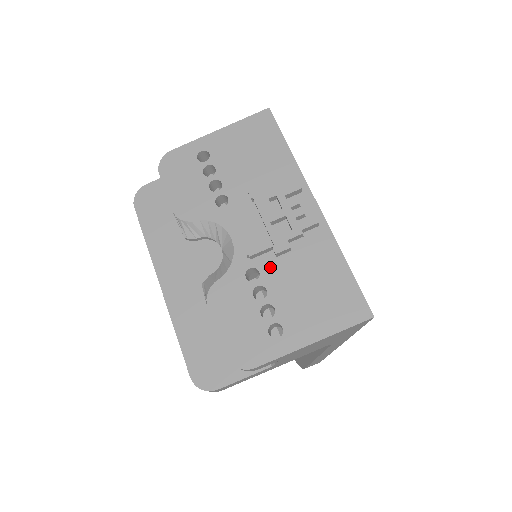
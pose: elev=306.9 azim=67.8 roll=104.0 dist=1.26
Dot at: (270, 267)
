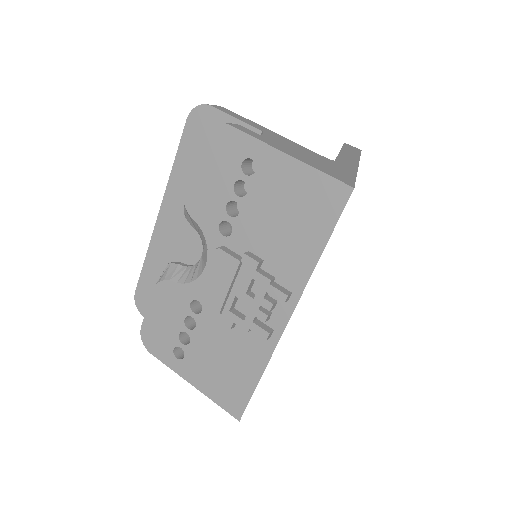
Dot at: (211, 317)
